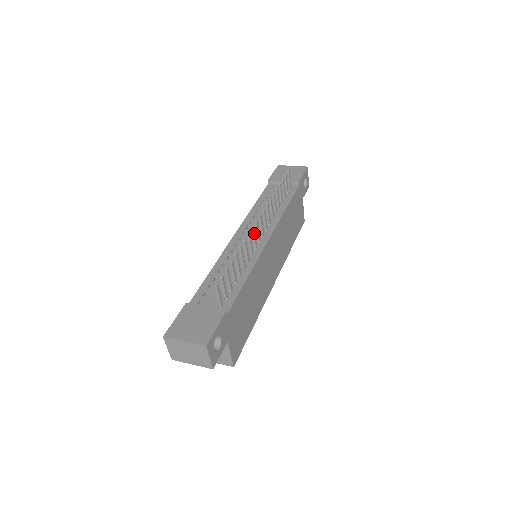
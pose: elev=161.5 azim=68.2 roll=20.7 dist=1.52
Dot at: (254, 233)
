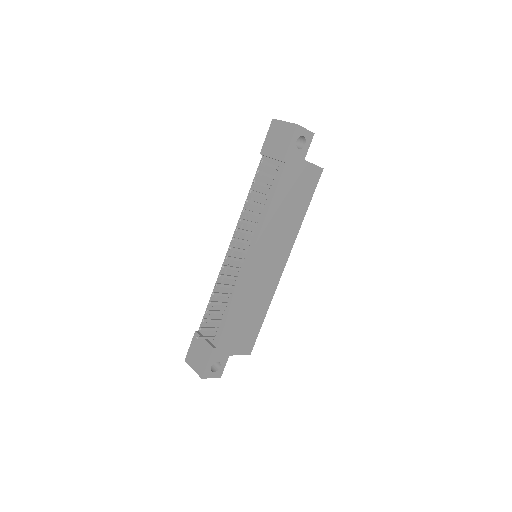
Dot at: (228, 267)
